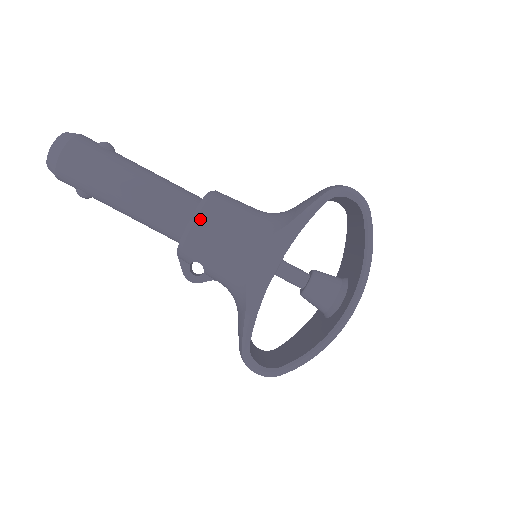
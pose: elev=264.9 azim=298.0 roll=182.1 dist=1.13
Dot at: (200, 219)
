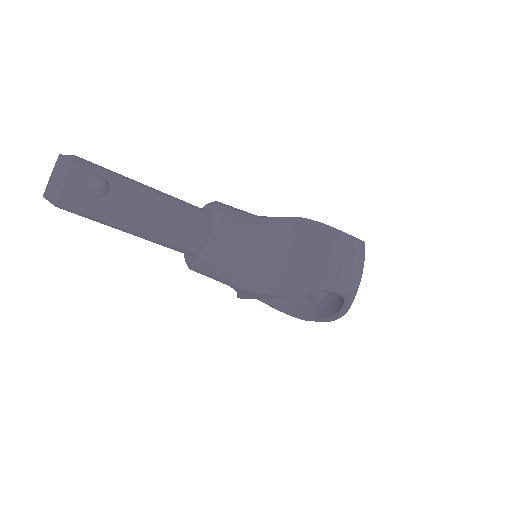
Dot at: (198, 270)
